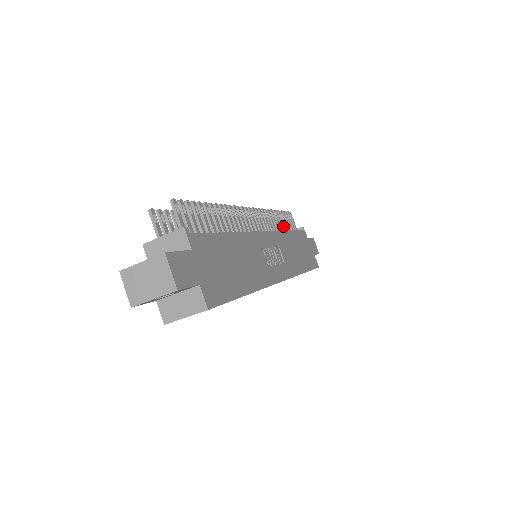
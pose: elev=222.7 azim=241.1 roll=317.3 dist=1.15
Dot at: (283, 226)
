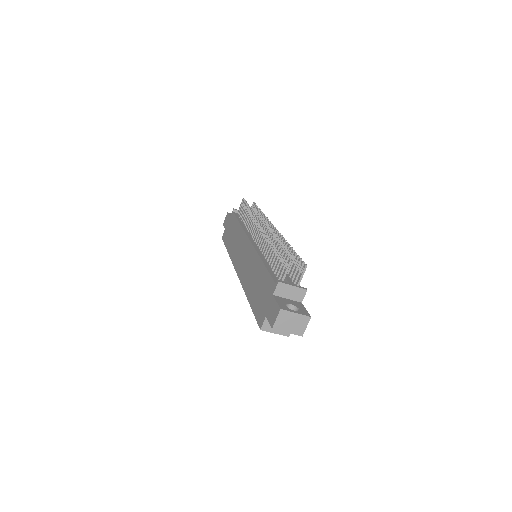
Dot at: occluded
